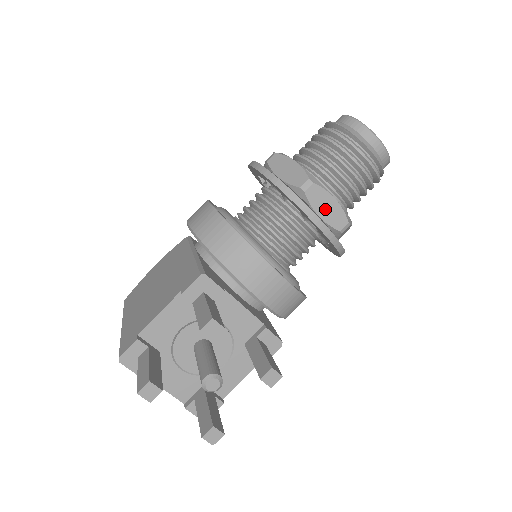
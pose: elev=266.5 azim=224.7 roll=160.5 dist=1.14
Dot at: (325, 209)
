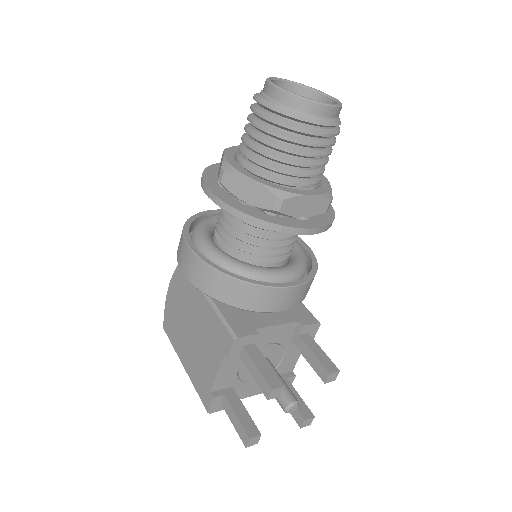
Dot at: (304, 209)
